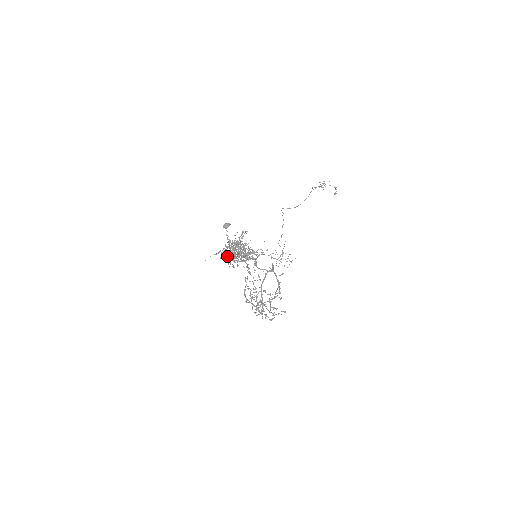
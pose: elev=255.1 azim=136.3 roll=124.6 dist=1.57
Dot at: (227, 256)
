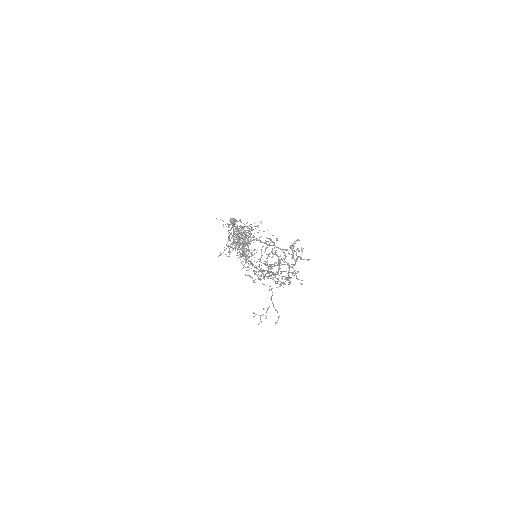
Dot at: occluded
